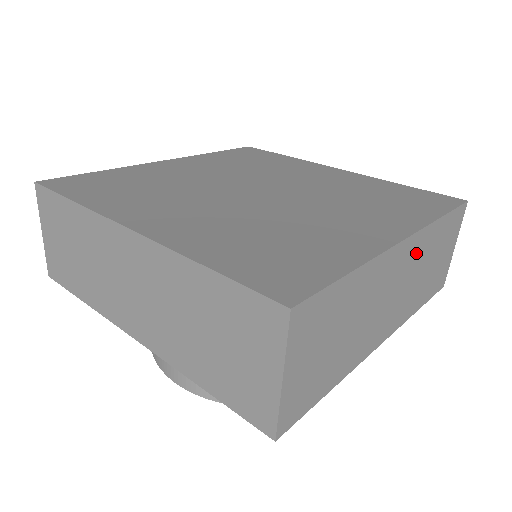
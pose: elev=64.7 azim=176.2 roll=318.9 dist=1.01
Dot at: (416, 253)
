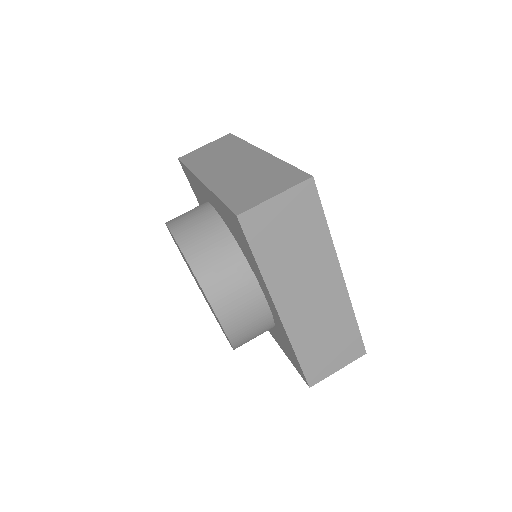
Dot at: (335, 303)
